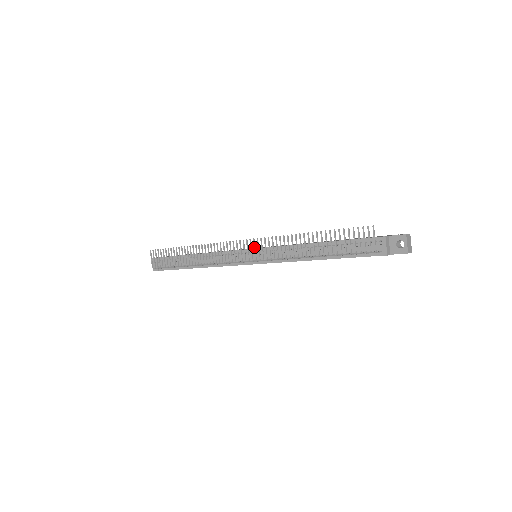
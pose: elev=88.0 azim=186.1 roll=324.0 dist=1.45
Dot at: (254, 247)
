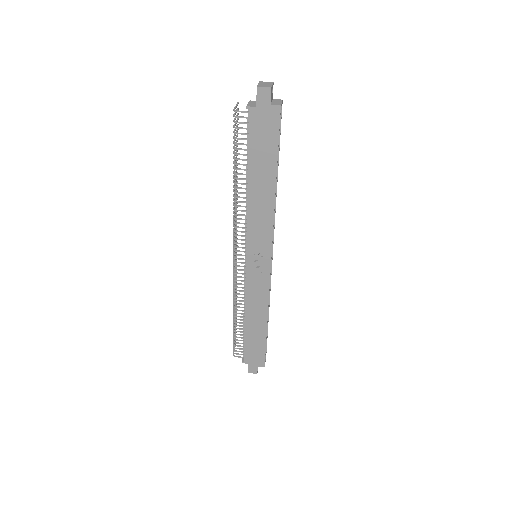
Dot at: occluded
